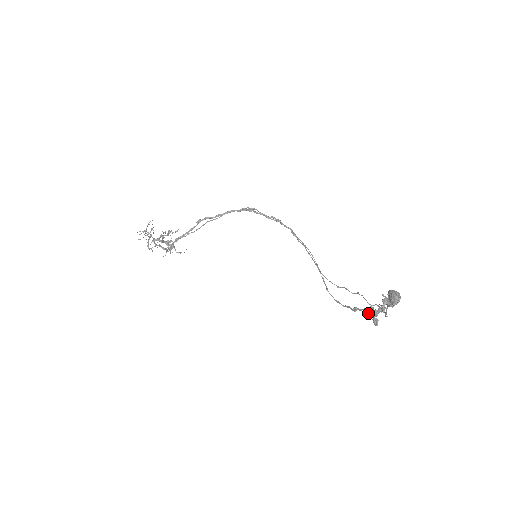
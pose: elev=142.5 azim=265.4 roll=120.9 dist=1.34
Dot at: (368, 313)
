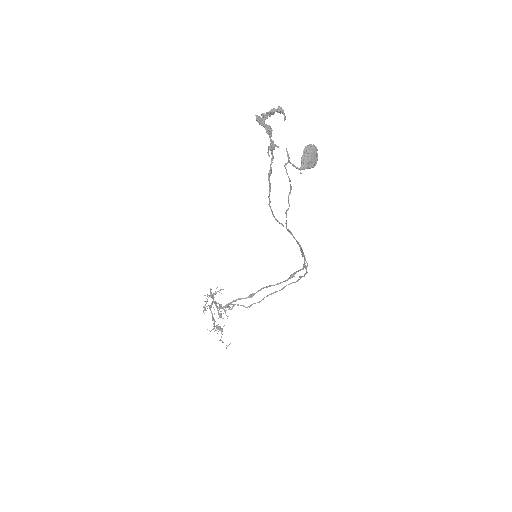
Dot at: (270, 148)
